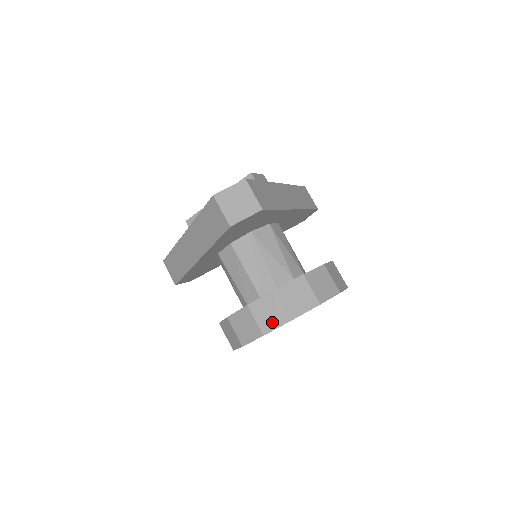
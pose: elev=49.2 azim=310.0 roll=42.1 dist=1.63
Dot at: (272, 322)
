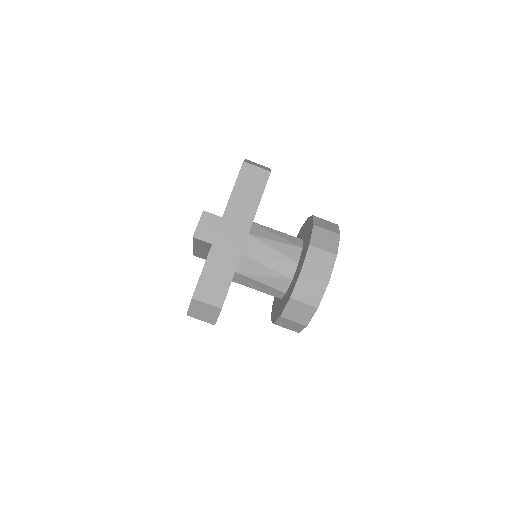
Dot at: (296, 328)
